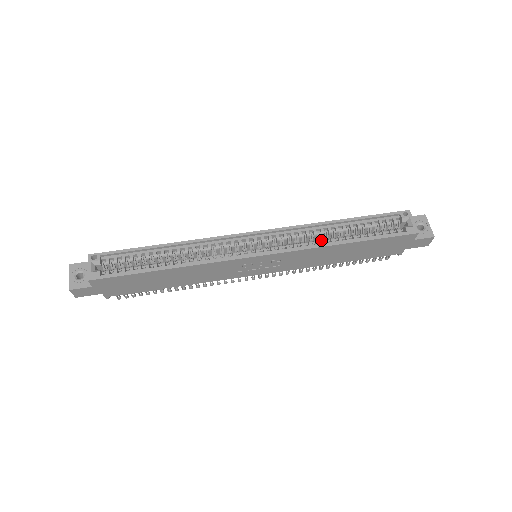
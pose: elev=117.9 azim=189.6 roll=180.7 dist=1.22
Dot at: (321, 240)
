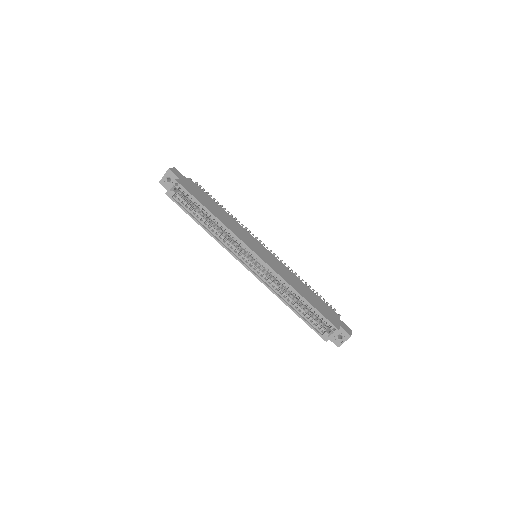
Dot at: (283, 292)
